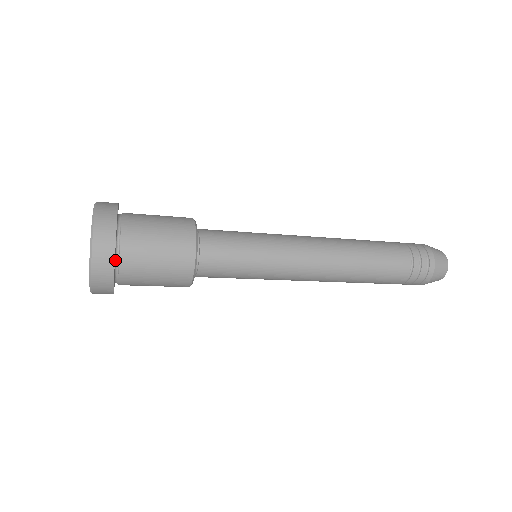
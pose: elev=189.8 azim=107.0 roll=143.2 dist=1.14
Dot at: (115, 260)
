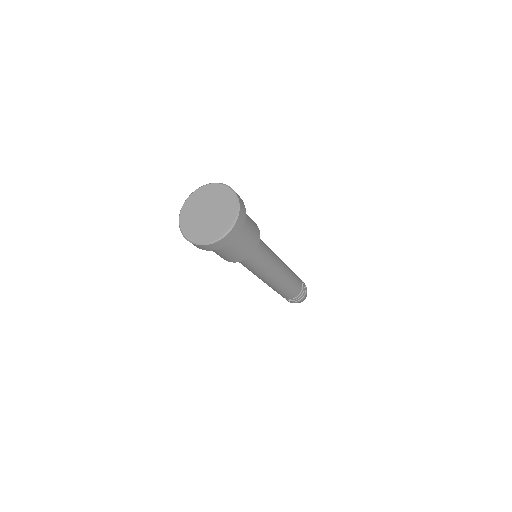
Dot at: occluded
